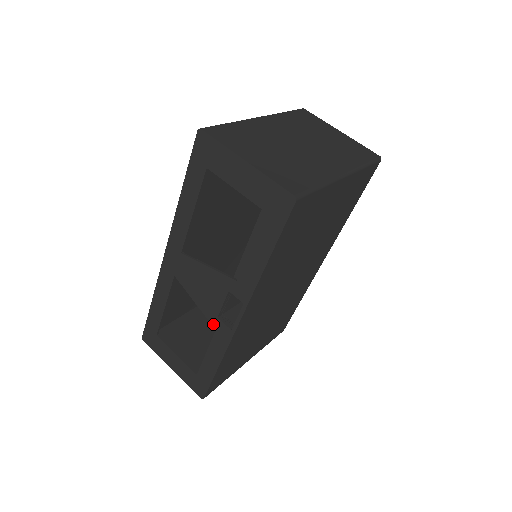
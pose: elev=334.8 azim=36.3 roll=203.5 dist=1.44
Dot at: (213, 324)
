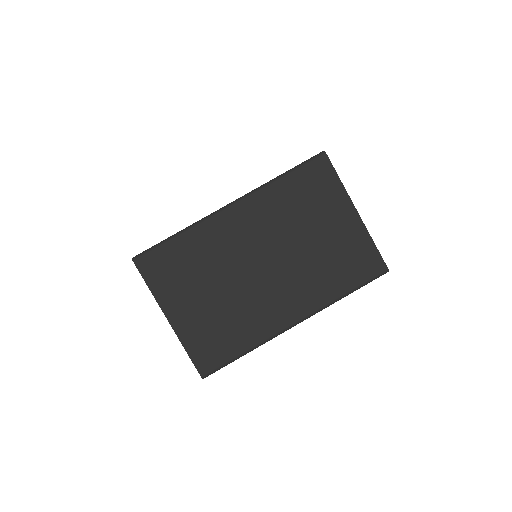
Dot at: occluded
